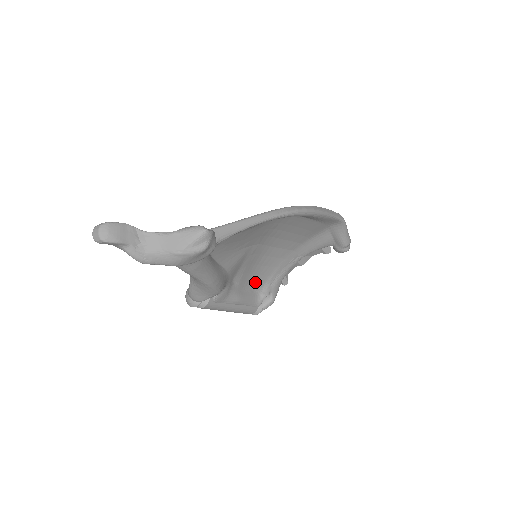
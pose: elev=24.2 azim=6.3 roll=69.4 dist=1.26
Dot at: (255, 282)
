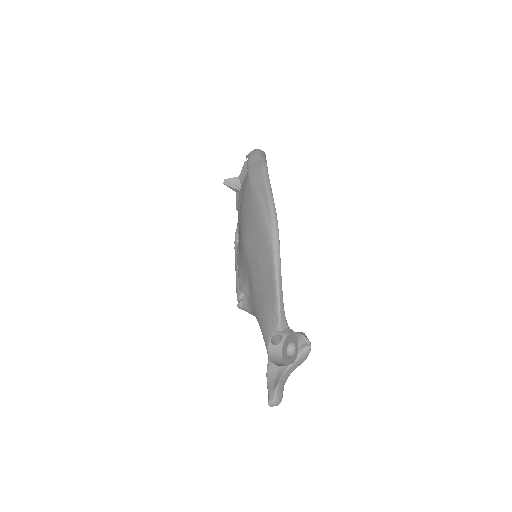
Dot at: occluded
